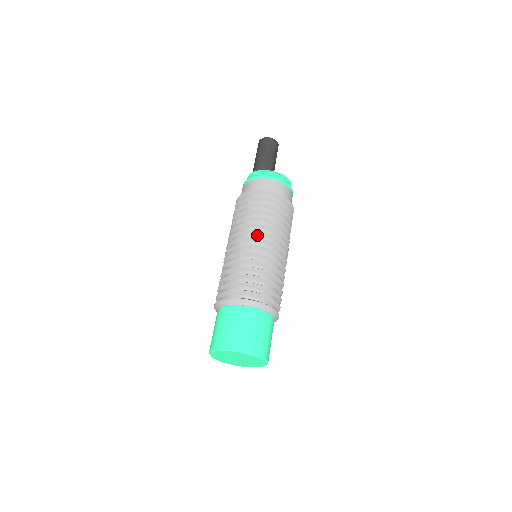
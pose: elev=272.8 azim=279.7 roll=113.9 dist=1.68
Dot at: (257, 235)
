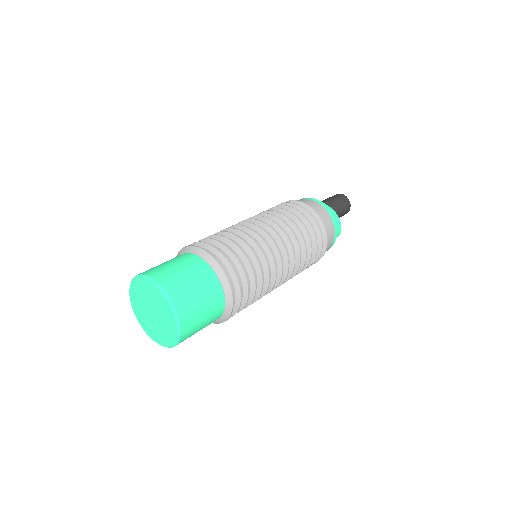
Dot at: occluded
